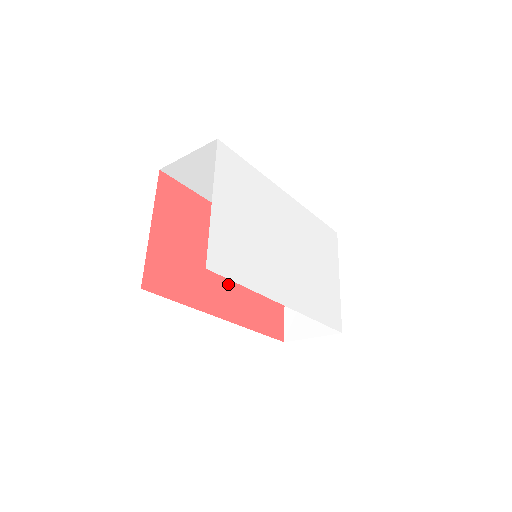
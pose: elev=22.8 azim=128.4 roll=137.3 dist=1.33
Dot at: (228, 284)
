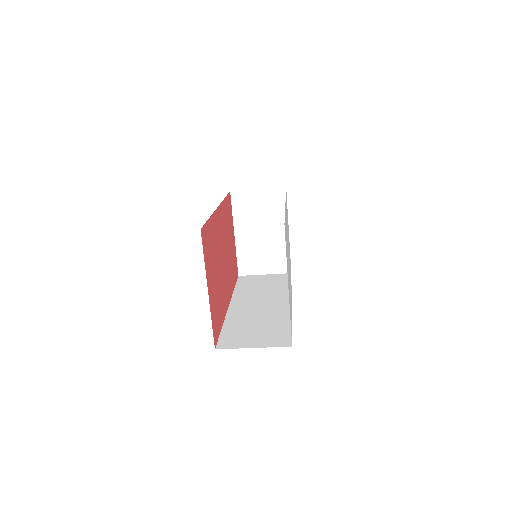
Dot at: (226, 274)
